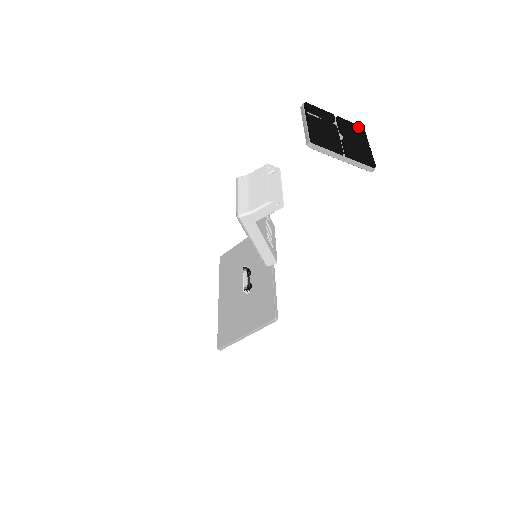
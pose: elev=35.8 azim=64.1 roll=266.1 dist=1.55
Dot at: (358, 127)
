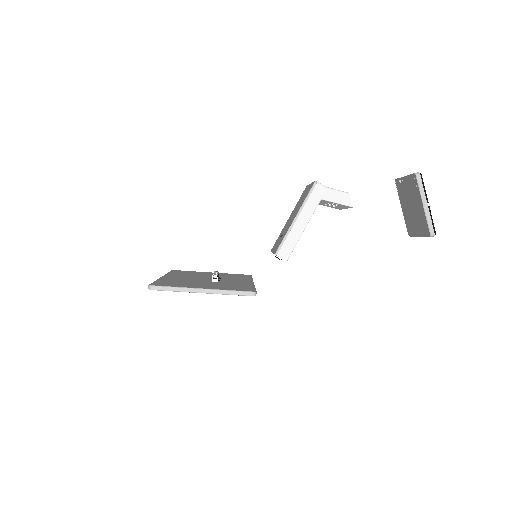
Dot at: occluded
